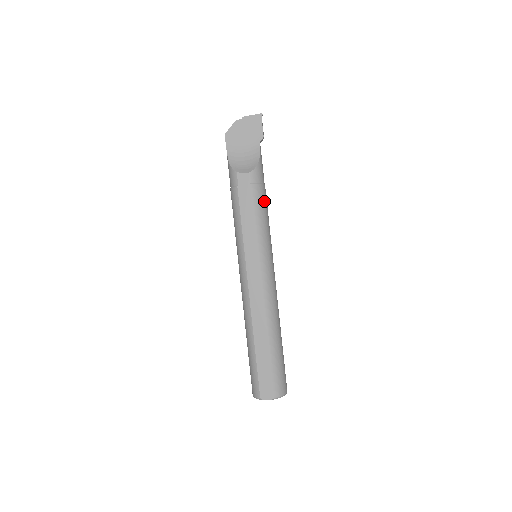
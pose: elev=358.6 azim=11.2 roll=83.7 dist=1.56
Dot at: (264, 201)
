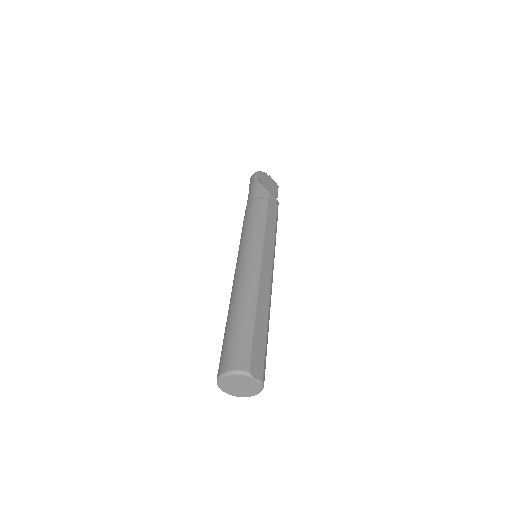
Dot at: occluded
